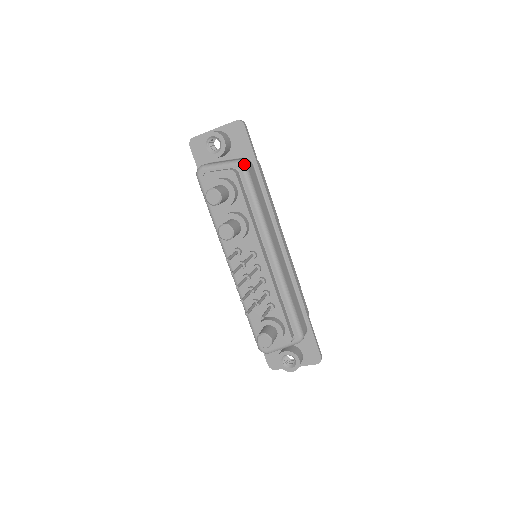
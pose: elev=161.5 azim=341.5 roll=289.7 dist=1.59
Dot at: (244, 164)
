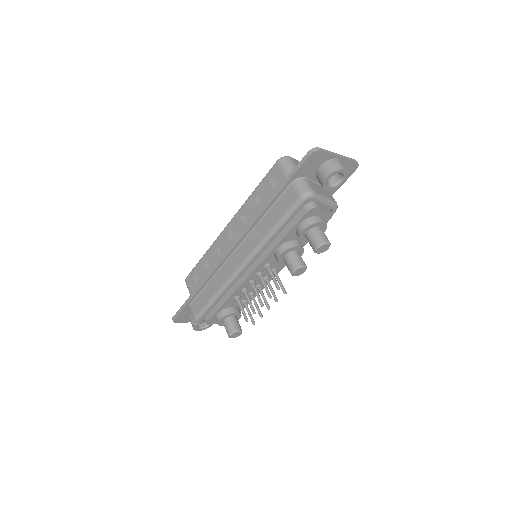
Dot at: occluded
